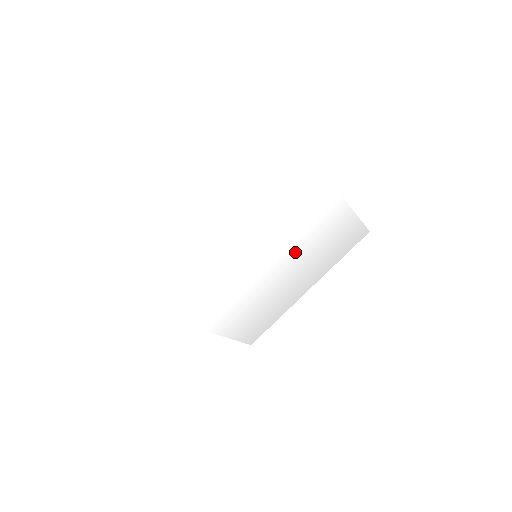
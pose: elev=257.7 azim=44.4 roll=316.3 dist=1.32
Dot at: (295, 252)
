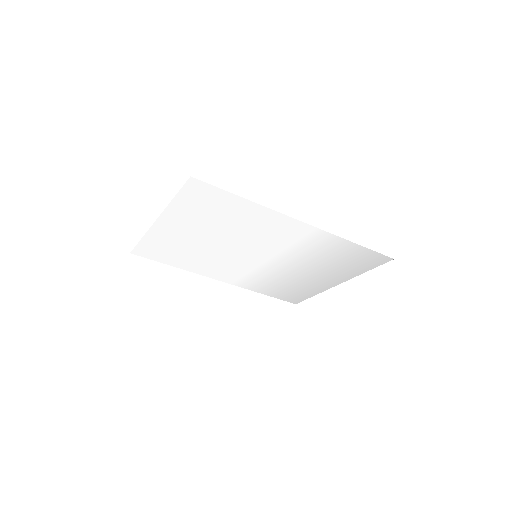
Dot at: (299, 259)
